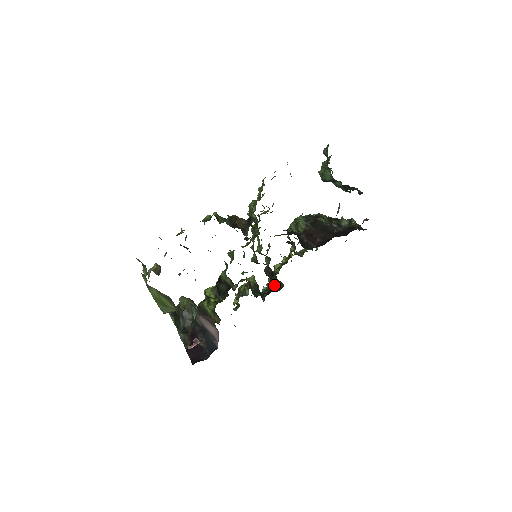
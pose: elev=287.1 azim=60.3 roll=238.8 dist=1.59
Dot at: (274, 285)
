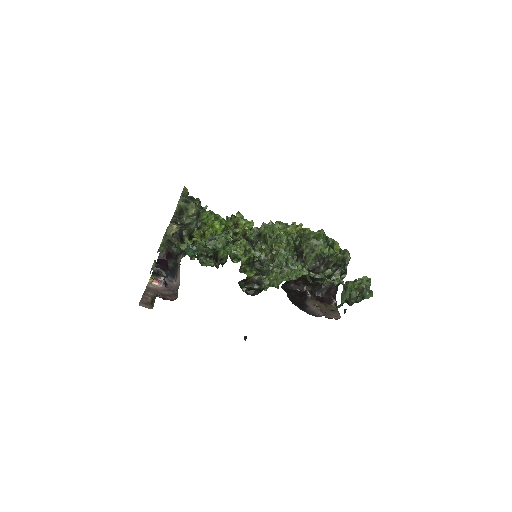
Dot at: (262, 239)
